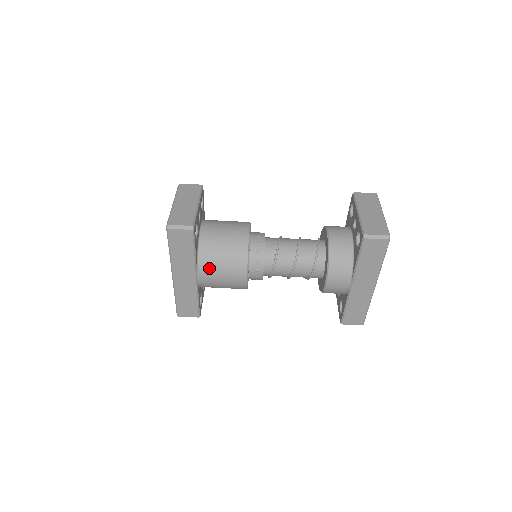
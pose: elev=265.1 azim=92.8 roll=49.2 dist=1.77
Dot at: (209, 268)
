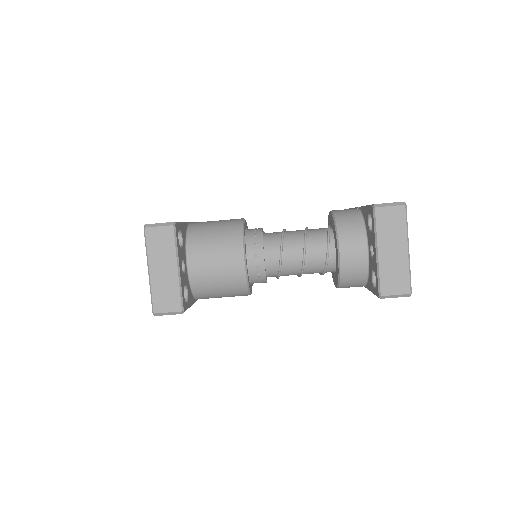
Dot at: (208, 298)
